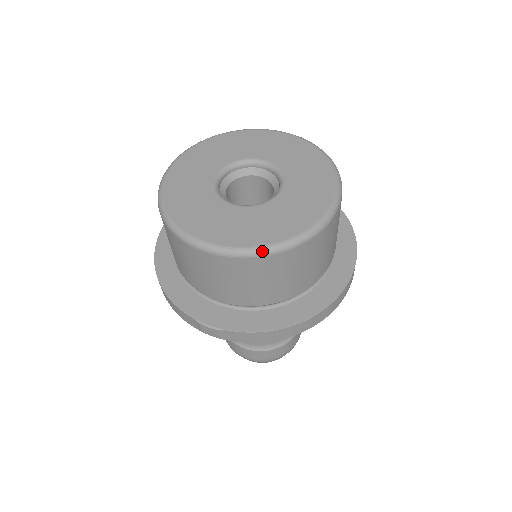
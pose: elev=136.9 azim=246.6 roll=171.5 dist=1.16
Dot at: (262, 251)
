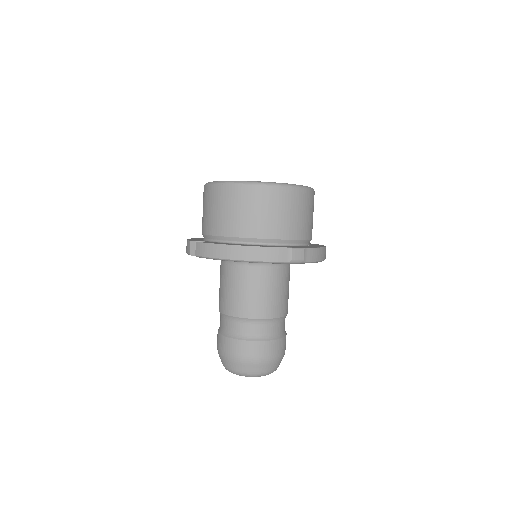
Dot at: (310, 188)
